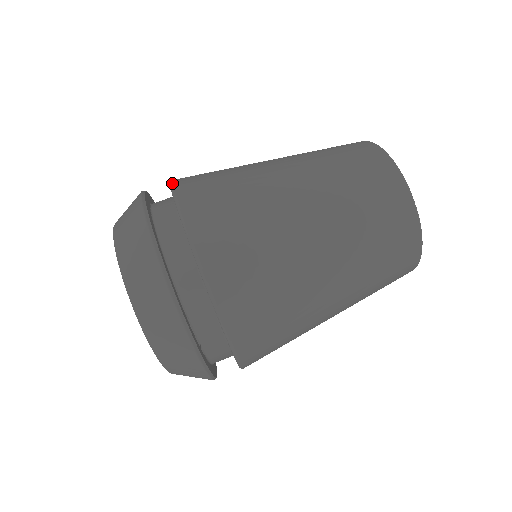
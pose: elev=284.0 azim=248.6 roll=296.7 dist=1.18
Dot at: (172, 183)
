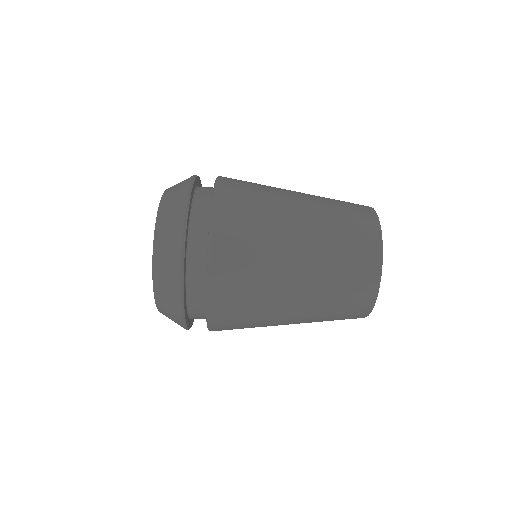
Dot at: (213, 214)
